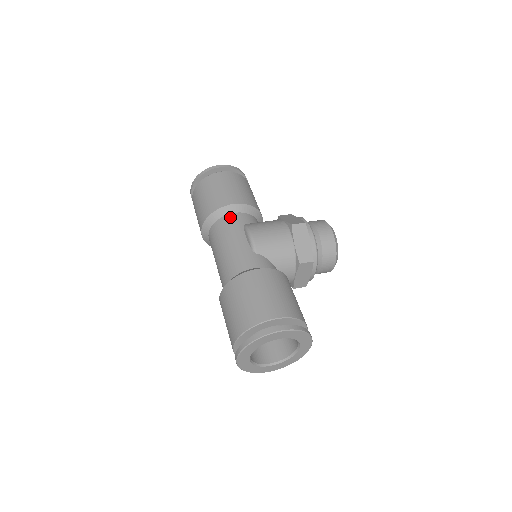
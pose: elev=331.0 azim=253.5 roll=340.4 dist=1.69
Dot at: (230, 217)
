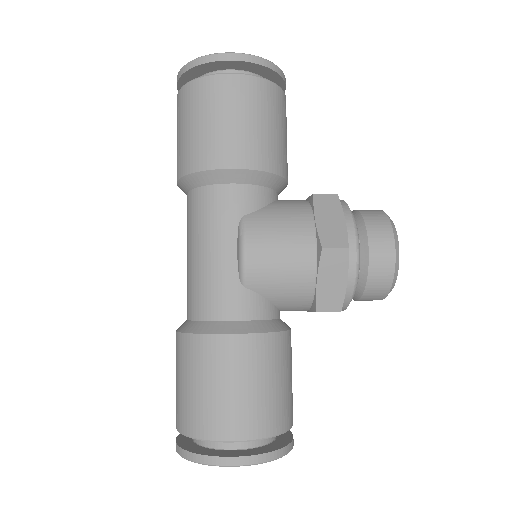
Dot at: (221, 192)
